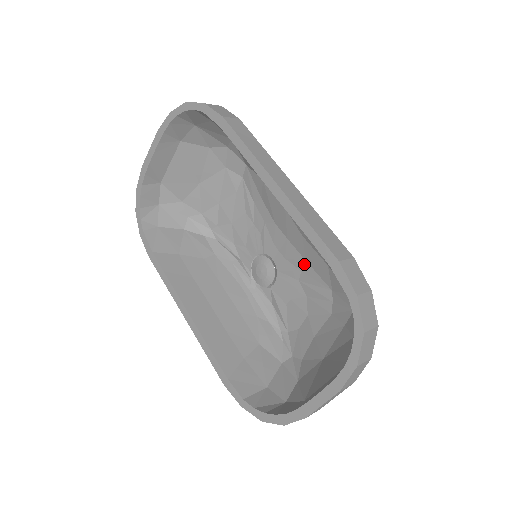
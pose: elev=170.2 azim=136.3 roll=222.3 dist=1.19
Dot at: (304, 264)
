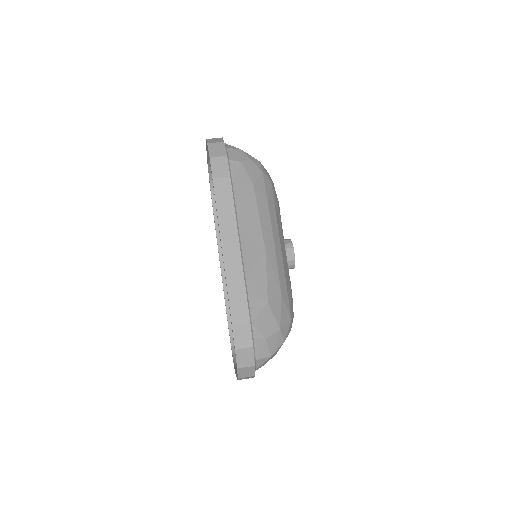
Dot at: occluded
